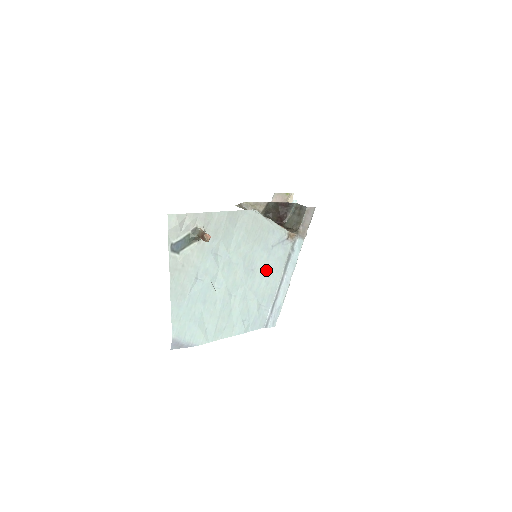
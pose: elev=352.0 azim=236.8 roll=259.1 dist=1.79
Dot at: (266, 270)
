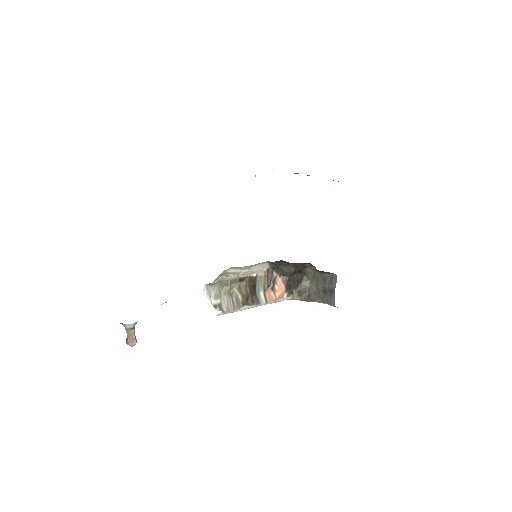
Dot at: occluded
